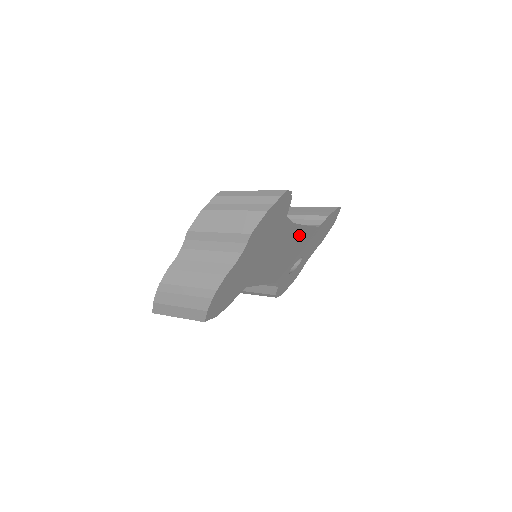
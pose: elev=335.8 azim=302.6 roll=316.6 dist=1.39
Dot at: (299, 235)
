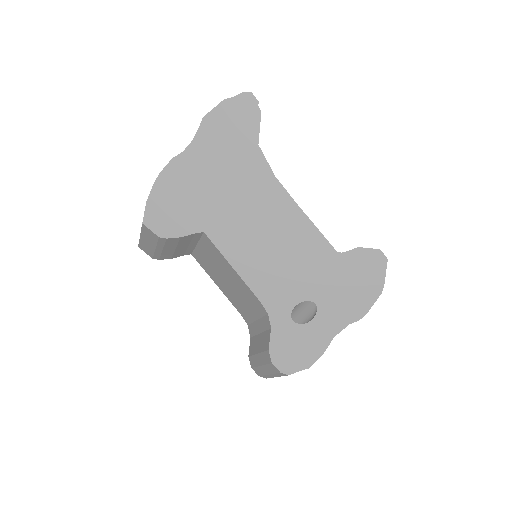
Dot at: (294, 224)
